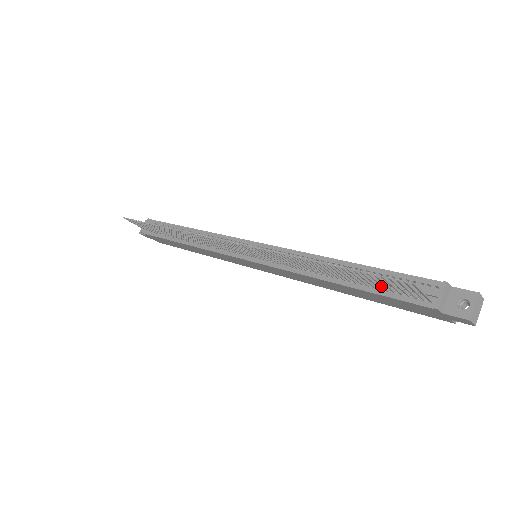
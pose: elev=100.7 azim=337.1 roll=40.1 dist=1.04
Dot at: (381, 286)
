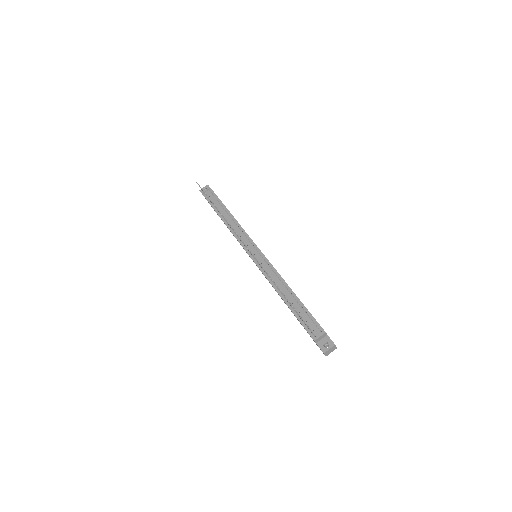
Dot at: occluded
